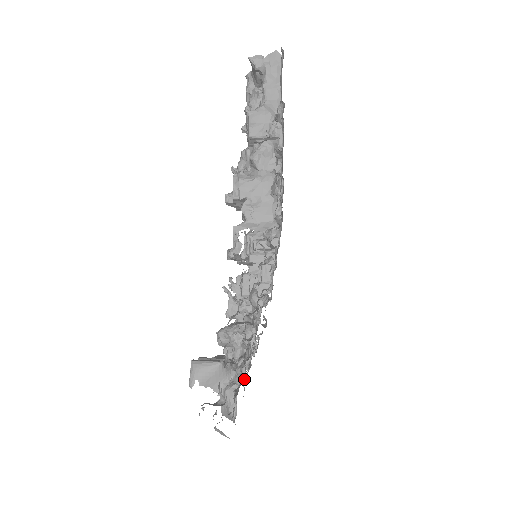
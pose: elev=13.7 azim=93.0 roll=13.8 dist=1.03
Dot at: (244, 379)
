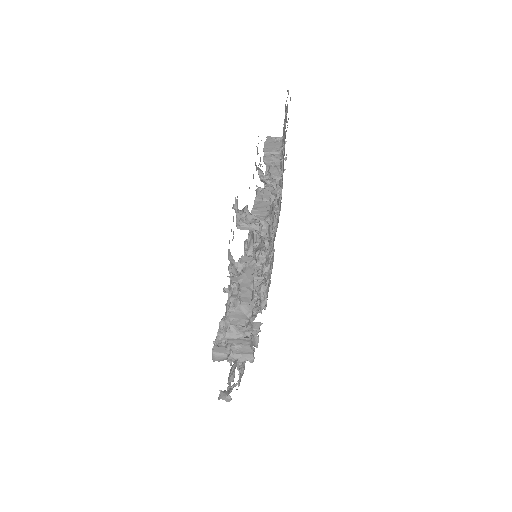
Dot at: occluded
